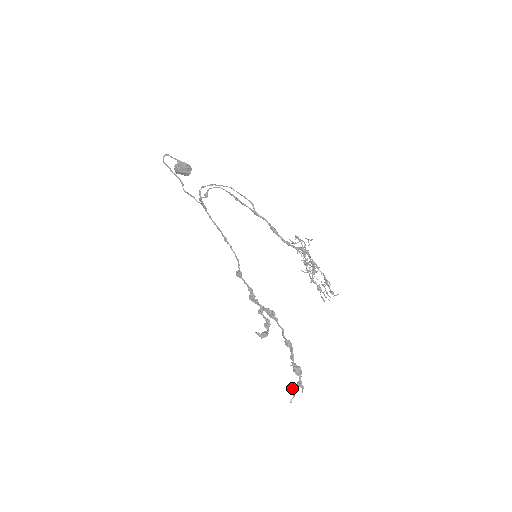
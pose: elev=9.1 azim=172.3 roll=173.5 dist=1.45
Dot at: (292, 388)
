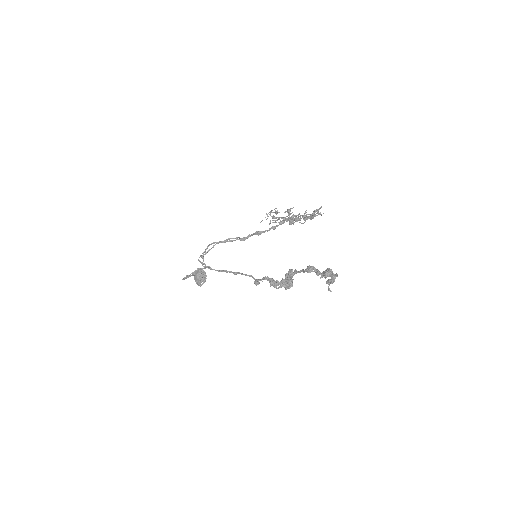
Dot at: occluded
